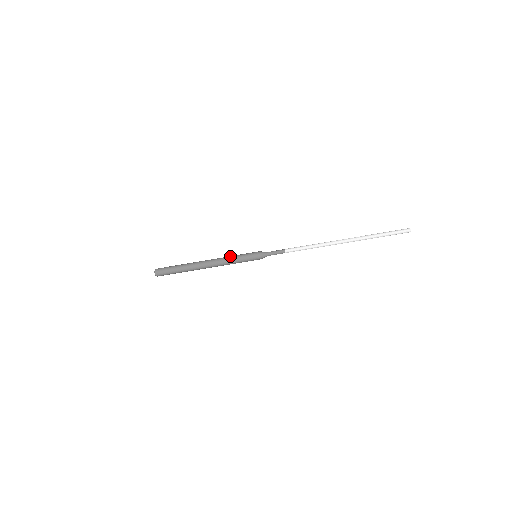
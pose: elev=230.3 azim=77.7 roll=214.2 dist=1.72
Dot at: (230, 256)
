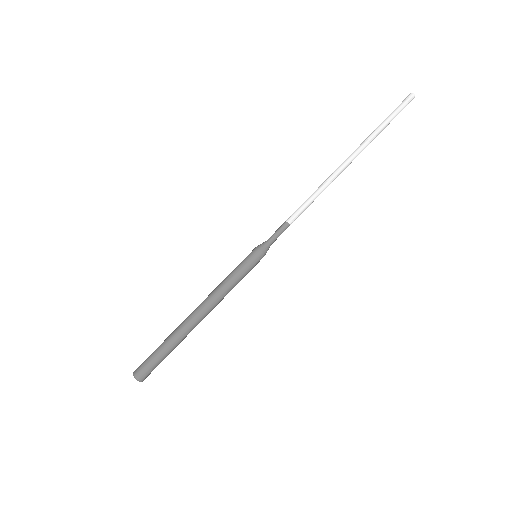
Dot at: (223, 280)
